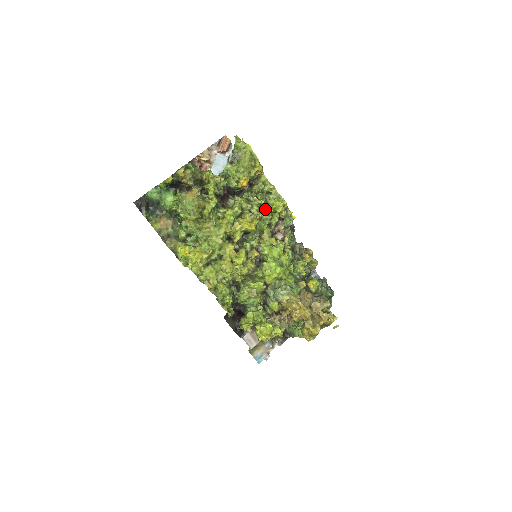
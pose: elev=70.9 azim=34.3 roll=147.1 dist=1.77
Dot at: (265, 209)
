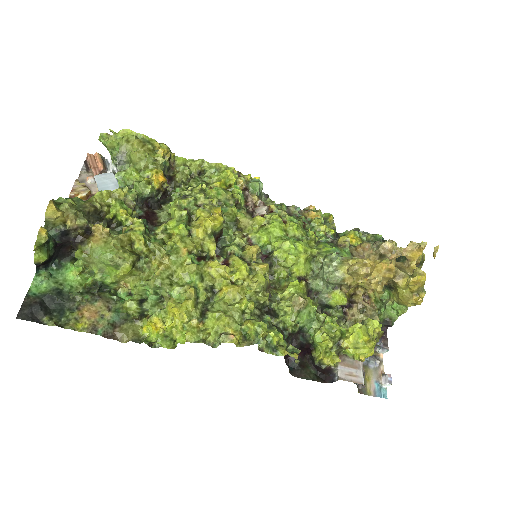
Dot at: (214, 189)
